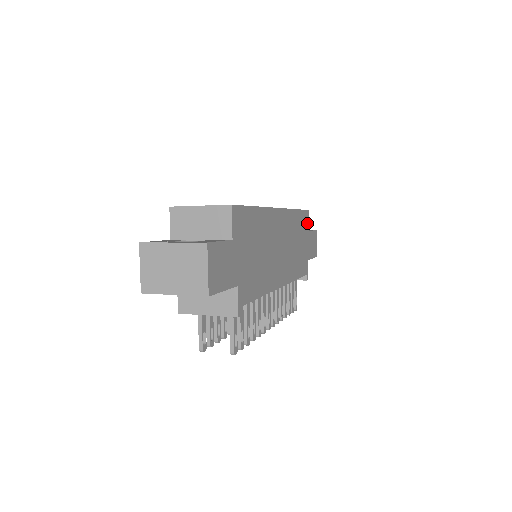
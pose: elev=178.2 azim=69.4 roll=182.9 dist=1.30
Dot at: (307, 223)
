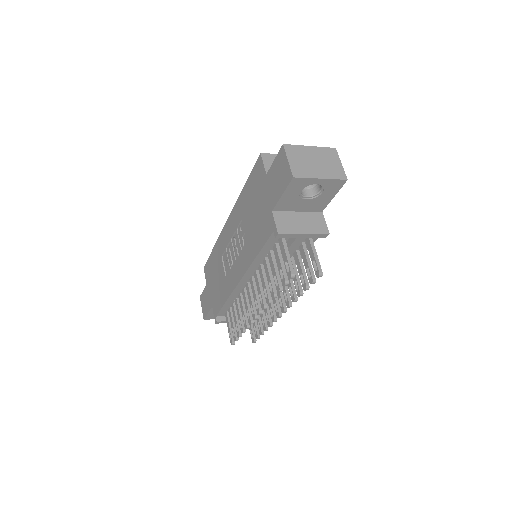
Dot at: occluded
